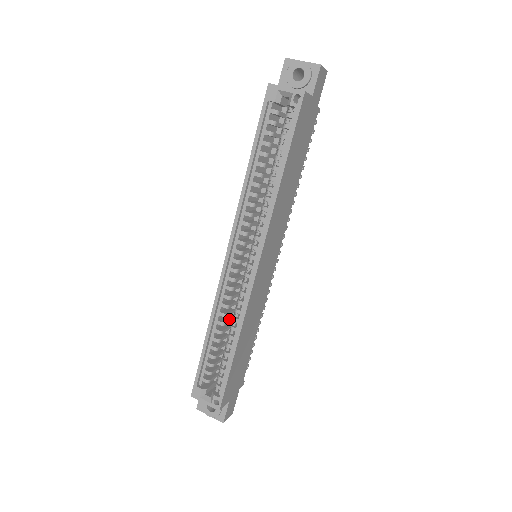
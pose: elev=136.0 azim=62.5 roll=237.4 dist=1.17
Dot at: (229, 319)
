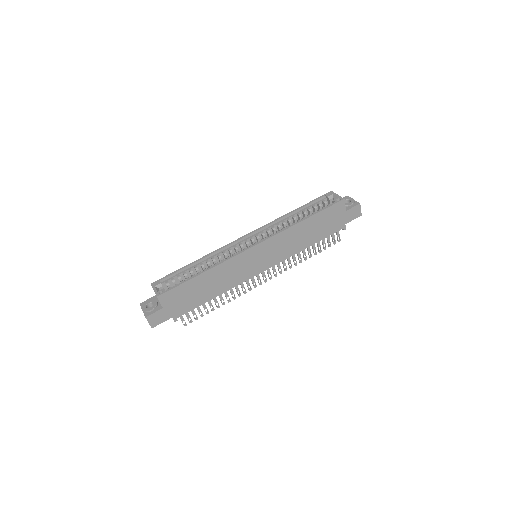
Dot at: occluded
